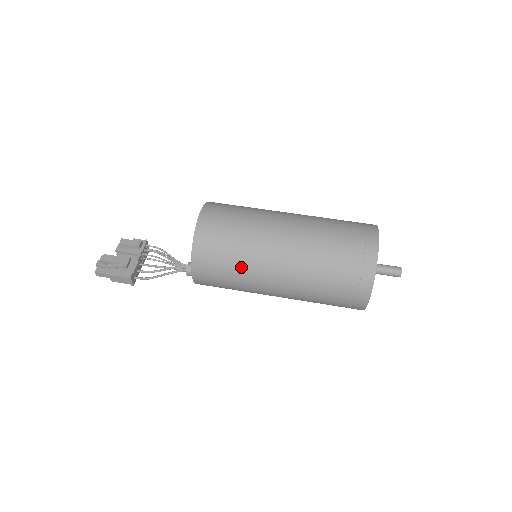
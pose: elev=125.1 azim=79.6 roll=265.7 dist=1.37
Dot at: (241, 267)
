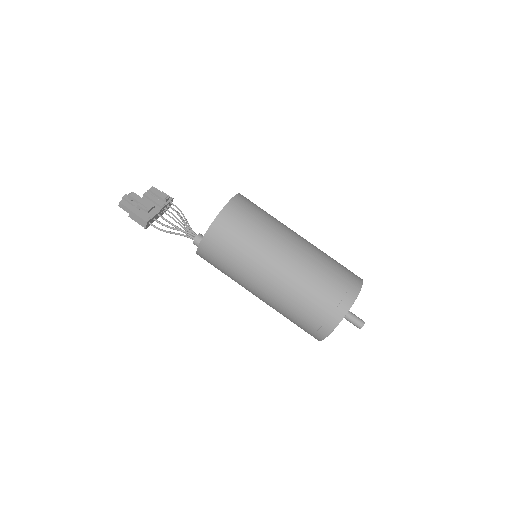
Dot at: (243, 258)
